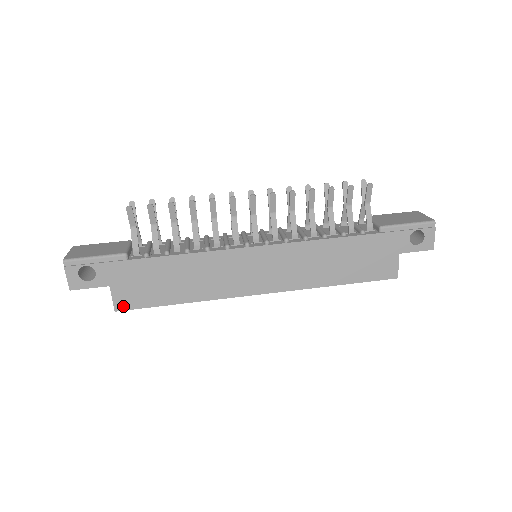
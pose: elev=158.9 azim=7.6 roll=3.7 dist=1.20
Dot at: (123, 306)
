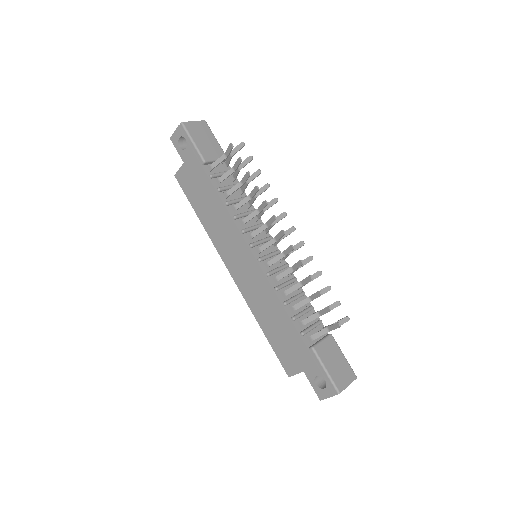
Dot at: (179, 179)
